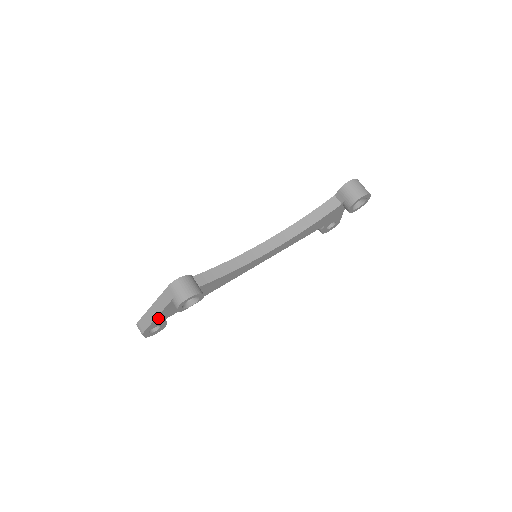
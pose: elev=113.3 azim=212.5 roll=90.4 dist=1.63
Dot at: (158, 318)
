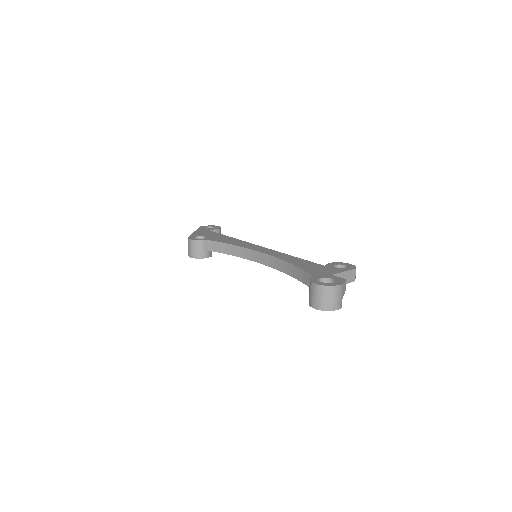
Dot at: occluded
